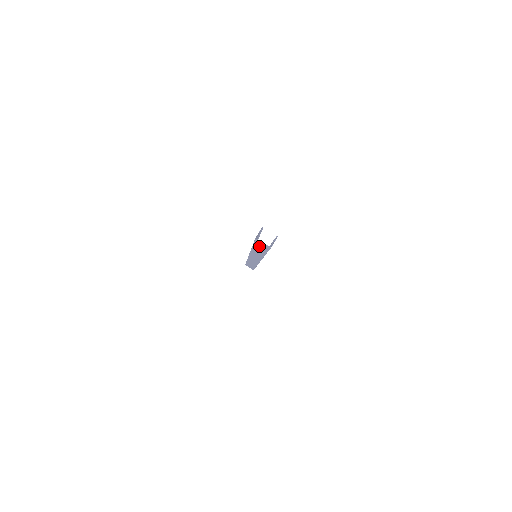
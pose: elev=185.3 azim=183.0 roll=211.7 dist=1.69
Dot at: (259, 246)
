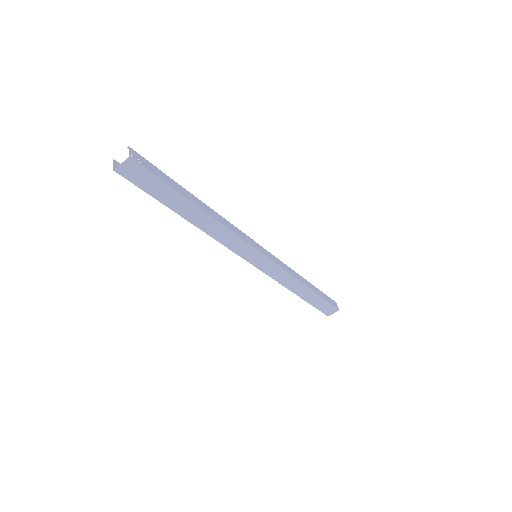
Dot at: (155, 191)
